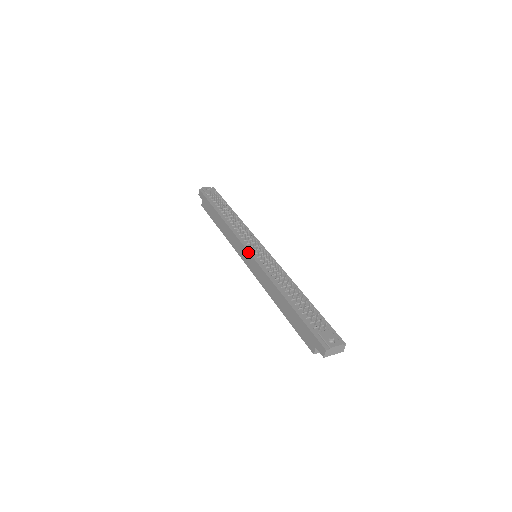
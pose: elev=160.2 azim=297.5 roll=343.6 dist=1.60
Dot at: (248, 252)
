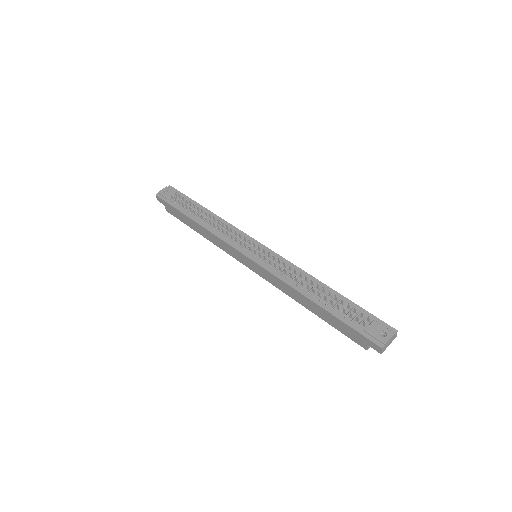
Dot at: (247, 258)
